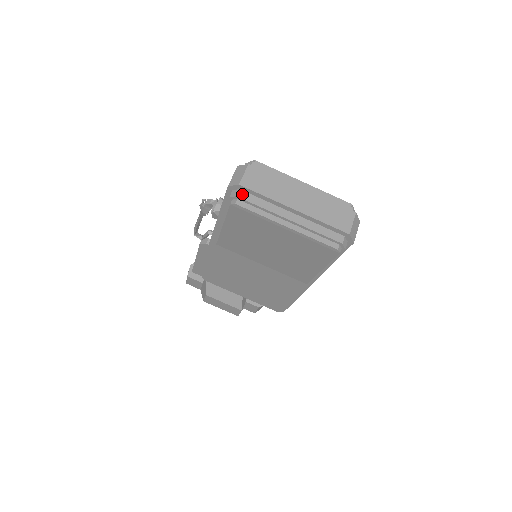
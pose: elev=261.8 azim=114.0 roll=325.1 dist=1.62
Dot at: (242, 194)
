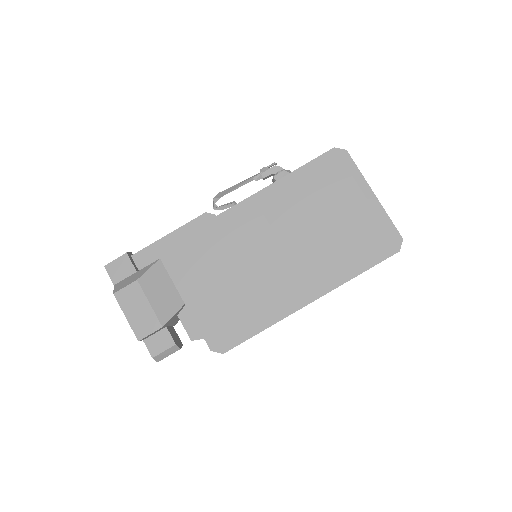
Dot at: (345, 156)
